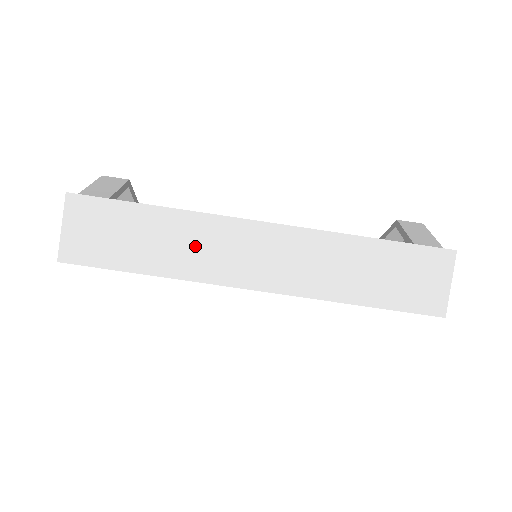
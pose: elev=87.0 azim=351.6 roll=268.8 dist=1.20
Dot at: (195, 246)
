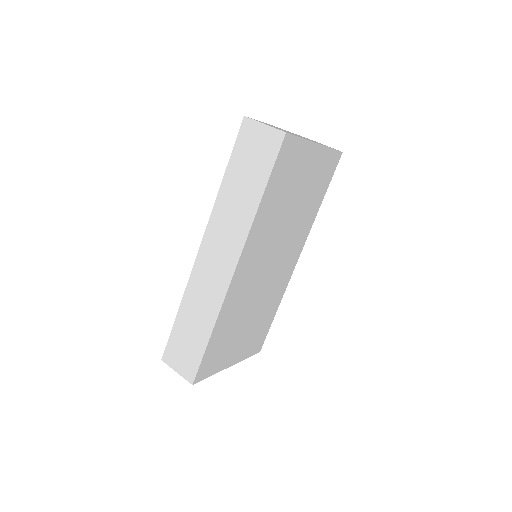
Dot at: (202, 298)
